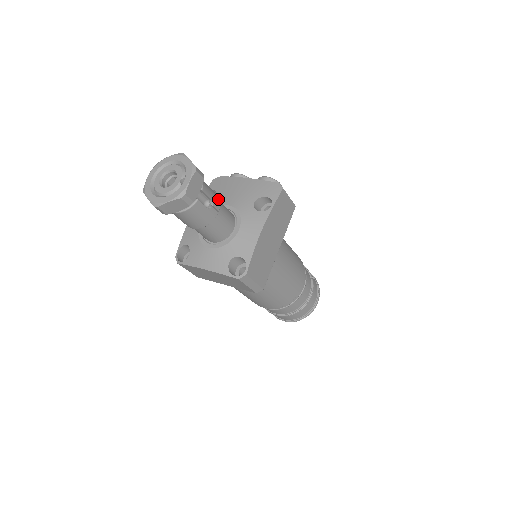
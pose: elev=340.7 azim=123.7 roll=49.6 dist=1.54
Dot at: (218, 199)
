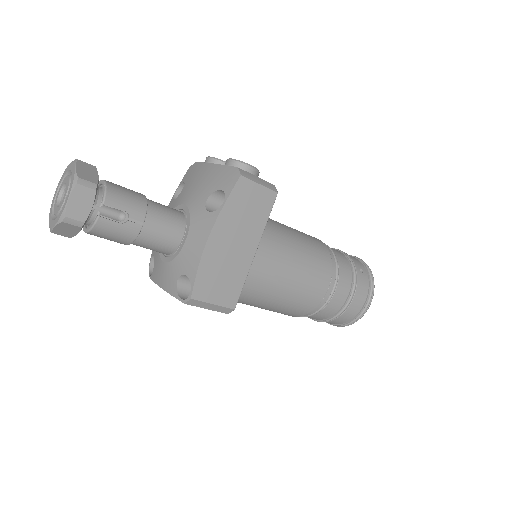
Dot at: (143, 206)
